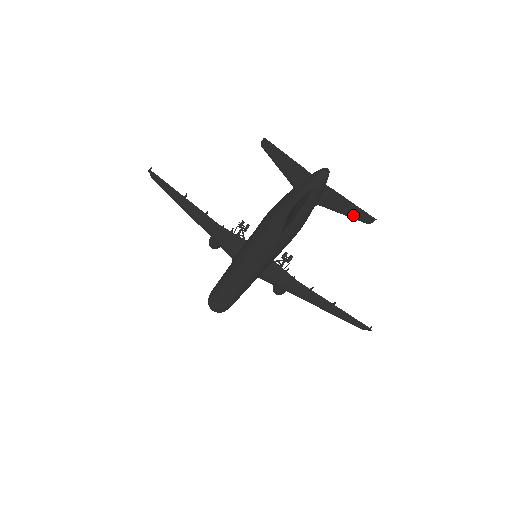
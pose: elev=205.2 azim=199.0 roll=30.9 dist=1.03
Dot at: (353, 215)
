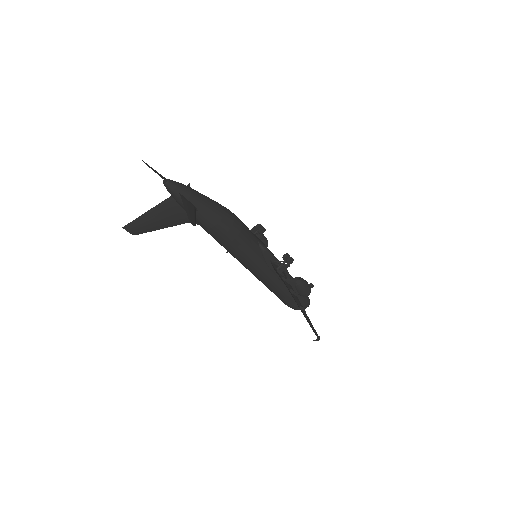
Dot at: (192, 218)
